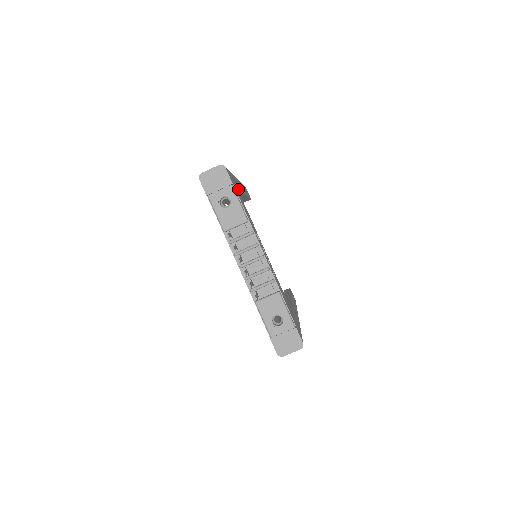
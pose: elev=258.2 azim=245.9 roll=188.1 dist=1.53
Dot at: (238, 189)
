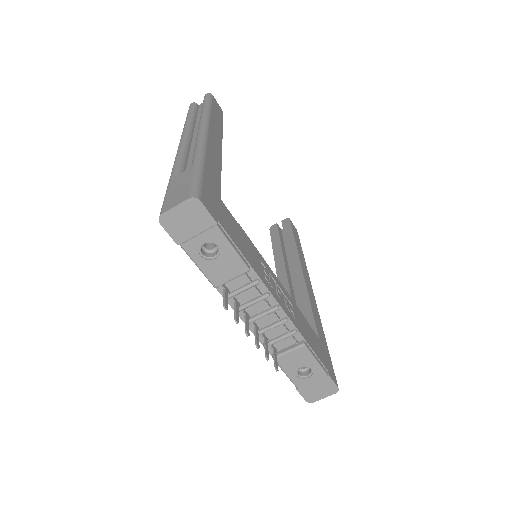
Dot at: (220, 191)
